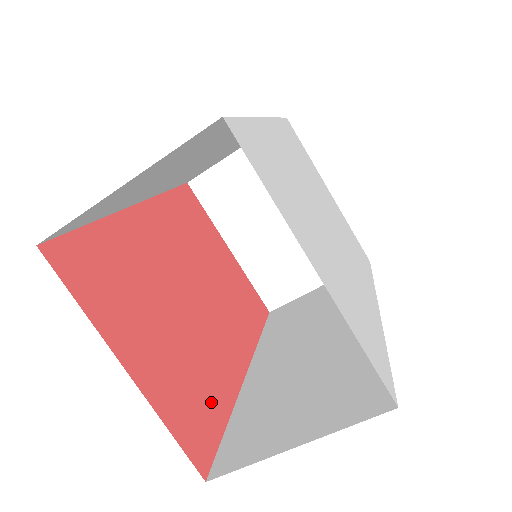
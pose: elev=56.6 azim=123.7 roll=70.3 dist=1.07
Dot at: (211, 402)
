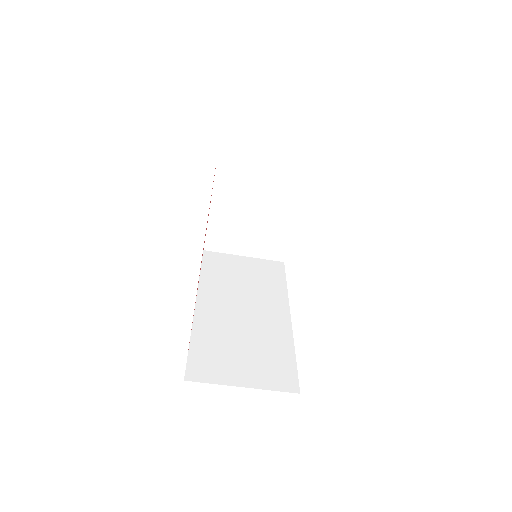
Dot at: occluded
